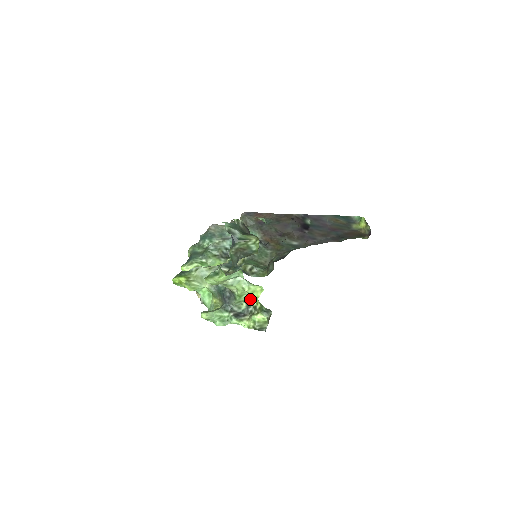
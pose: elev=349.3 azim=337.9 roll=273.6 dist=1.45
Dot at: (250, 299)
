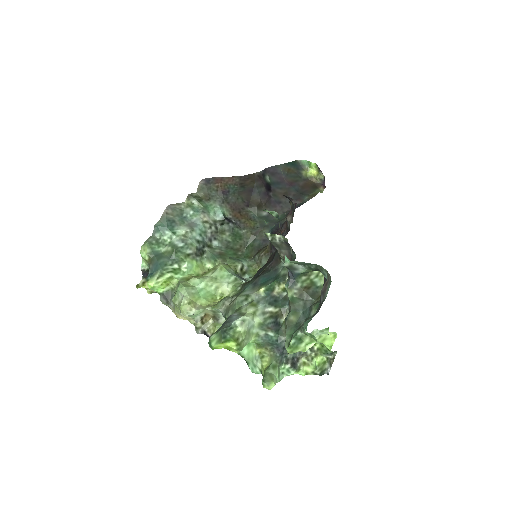
Dot at: occluded
